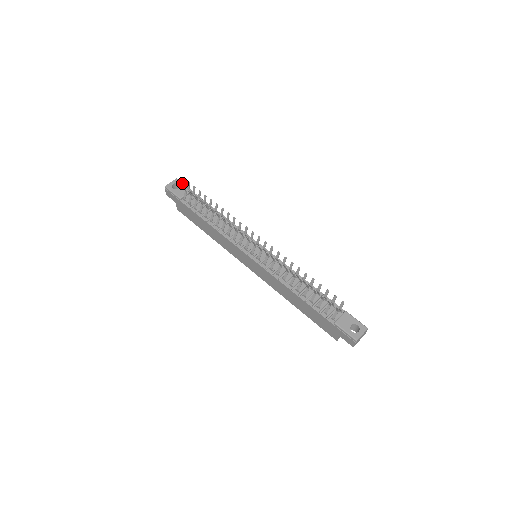
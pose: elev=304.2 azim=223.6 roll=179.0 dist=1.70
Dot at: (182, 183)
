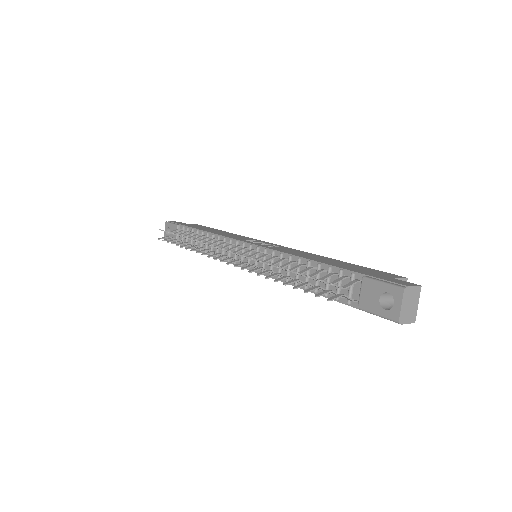
Dot at: (170, 224)
